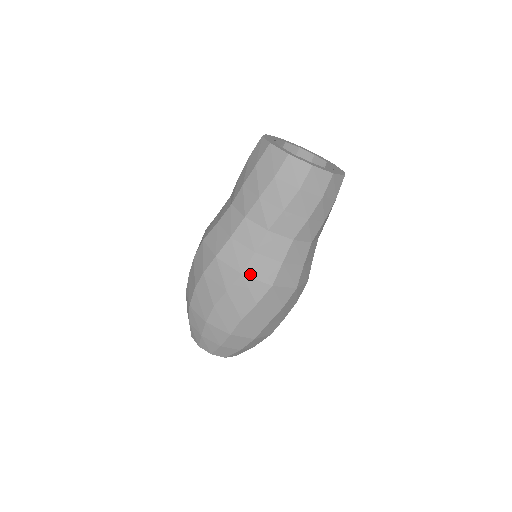
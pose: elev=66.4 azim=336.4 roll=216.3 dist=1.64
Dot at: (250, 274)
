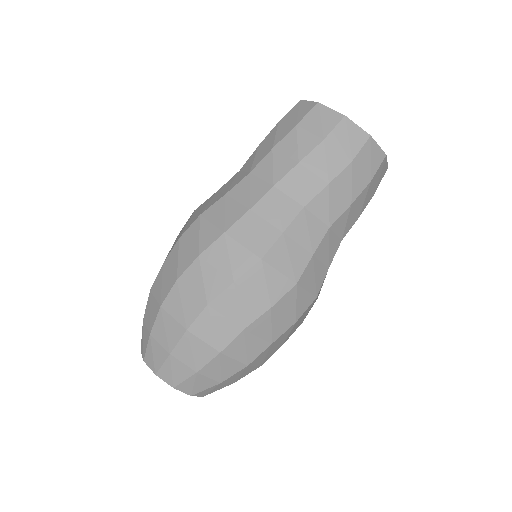
Dot at: (208, 216)
